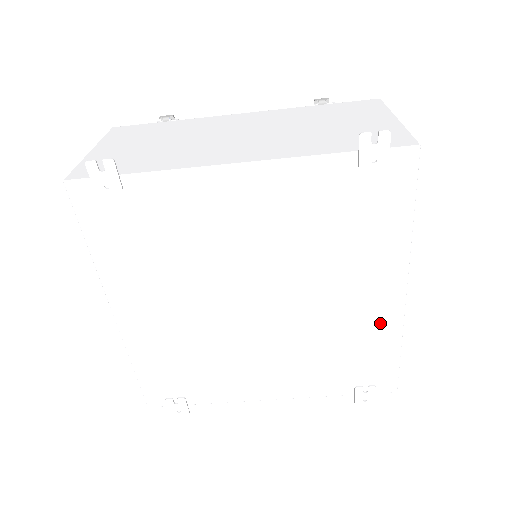
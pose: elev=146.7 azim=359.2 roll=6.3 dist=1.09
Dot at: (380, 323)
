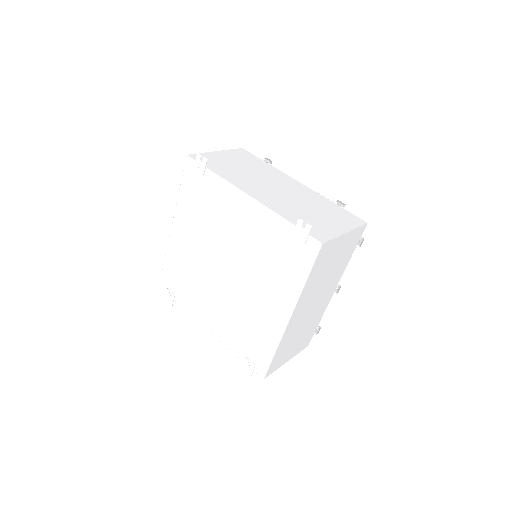
Dot at: (271, 327)
